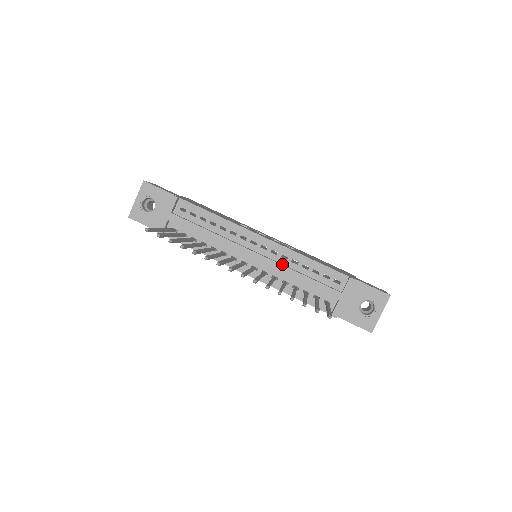
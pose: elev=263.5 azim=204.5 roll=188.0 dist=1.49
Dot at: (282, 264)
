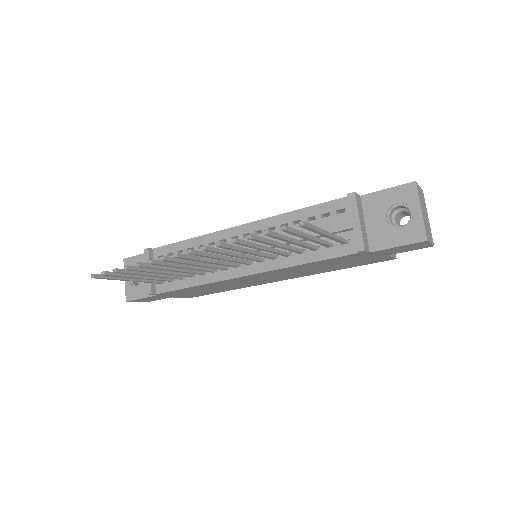
Dot at: occluded
